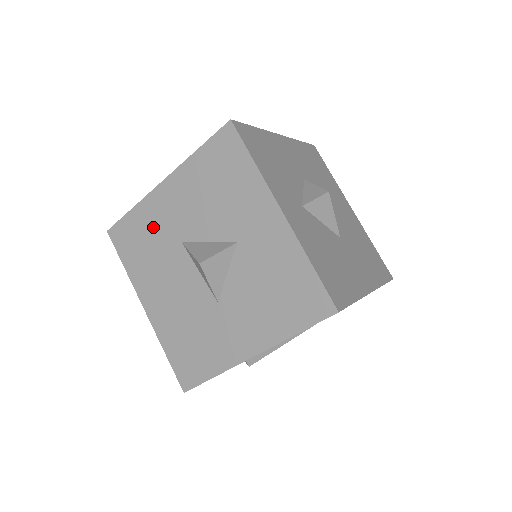
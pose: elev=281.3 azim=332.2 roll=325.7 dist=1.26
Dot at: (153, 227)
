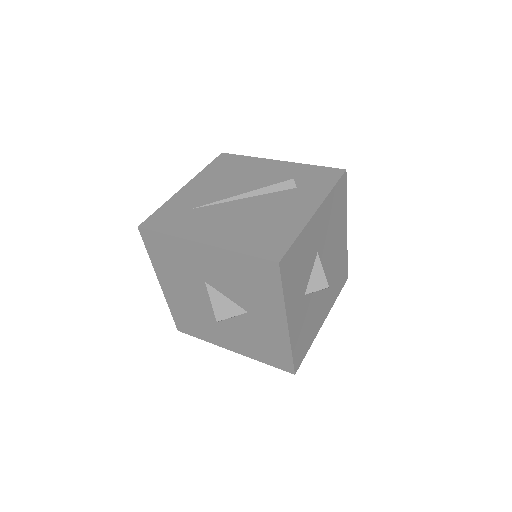
Dot at: (183, 258)
